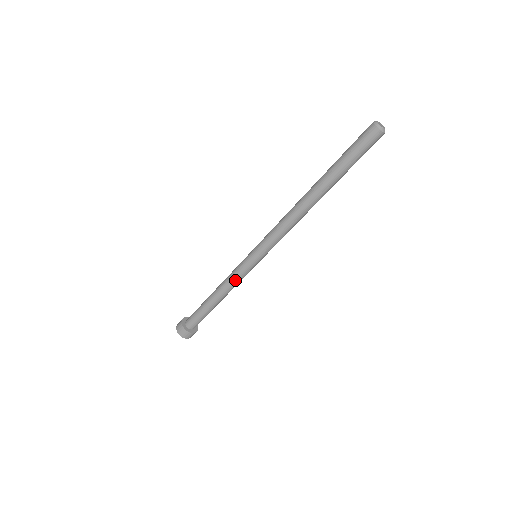
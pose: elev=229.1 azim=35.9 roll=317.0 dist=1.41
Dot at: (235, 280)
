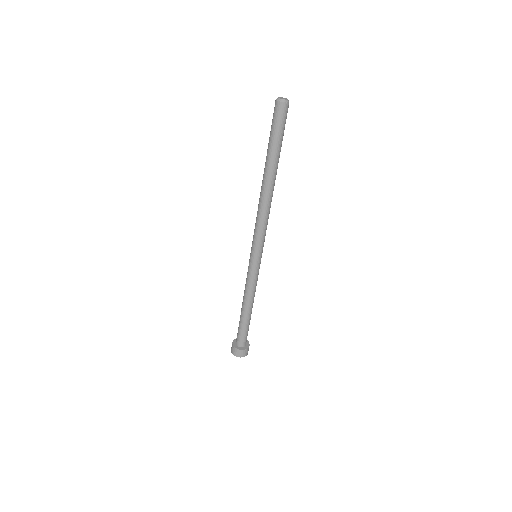
Dot at: (252, 285)
